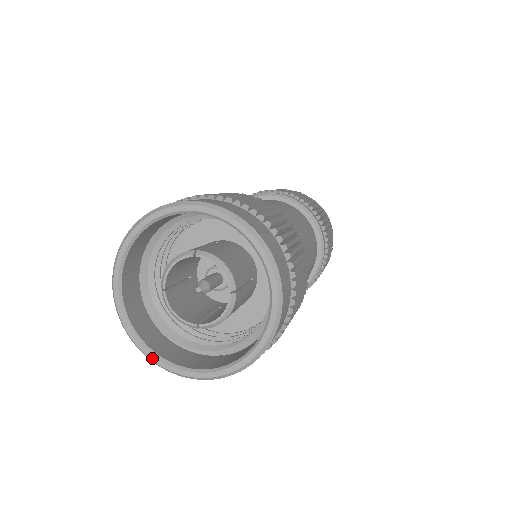
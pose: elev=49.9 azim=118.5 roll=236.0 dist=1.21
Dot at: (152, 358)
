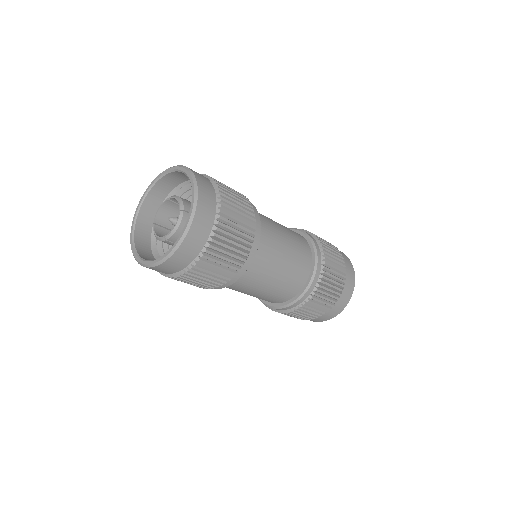
Dot at: (139, 260)
